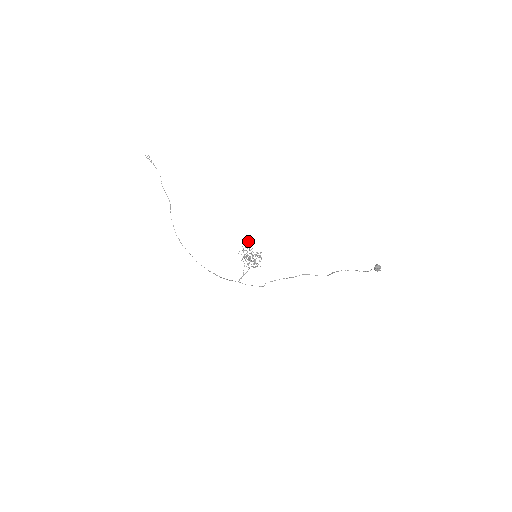
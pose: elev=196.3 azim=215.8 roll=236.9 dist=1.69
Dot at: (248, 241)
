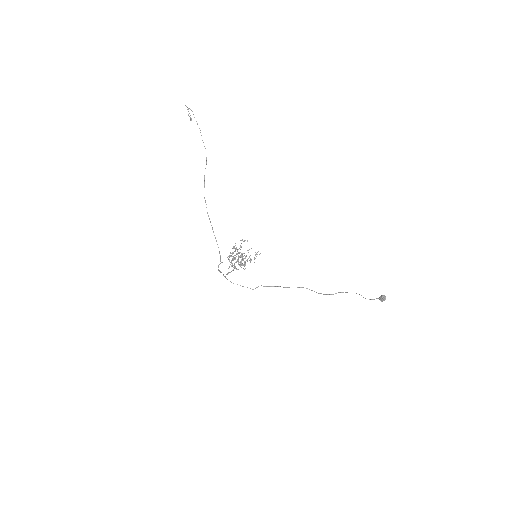
Dot at: occluded
